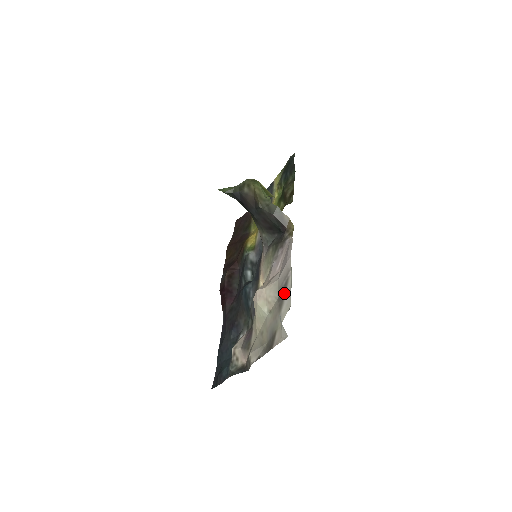
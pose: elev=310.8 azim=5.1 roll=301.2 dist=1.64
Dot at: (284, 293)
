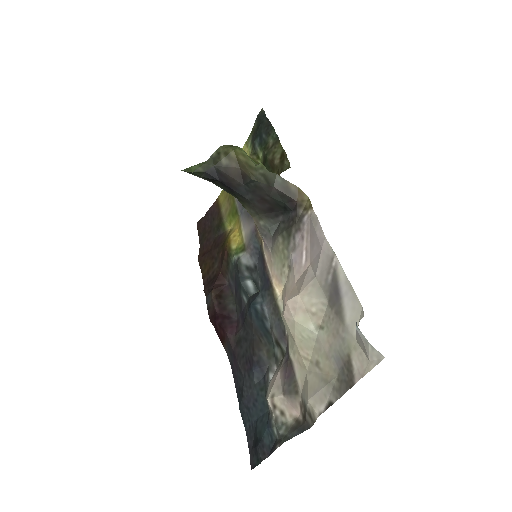
Dot at: (338, 293)
